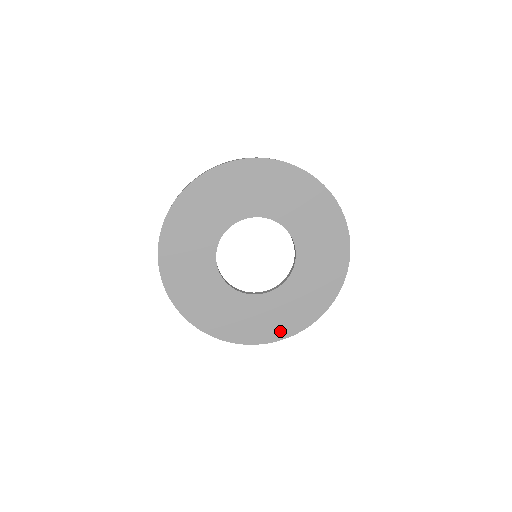
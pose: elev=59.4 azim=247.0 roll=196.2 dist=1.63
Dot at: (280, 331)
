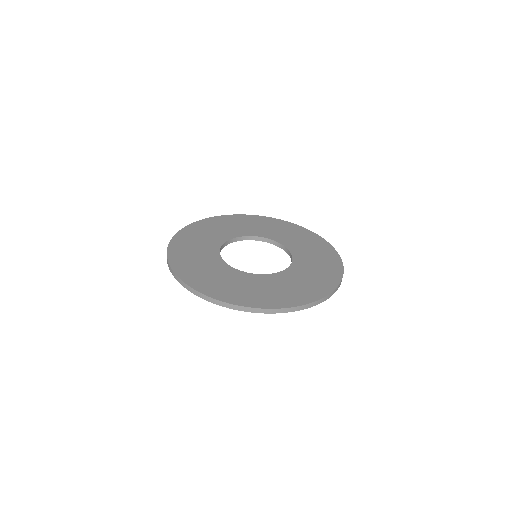
Dot at: (310, 295)
